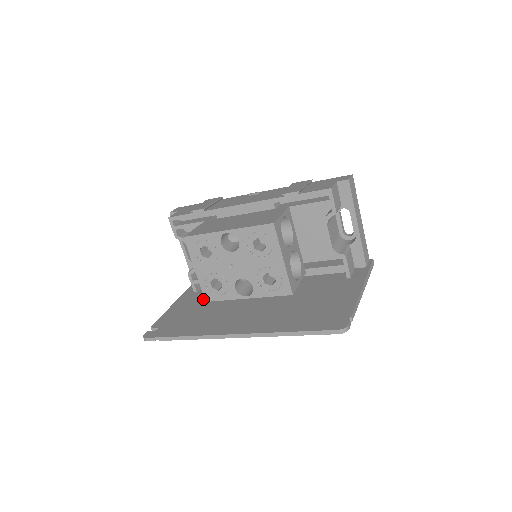
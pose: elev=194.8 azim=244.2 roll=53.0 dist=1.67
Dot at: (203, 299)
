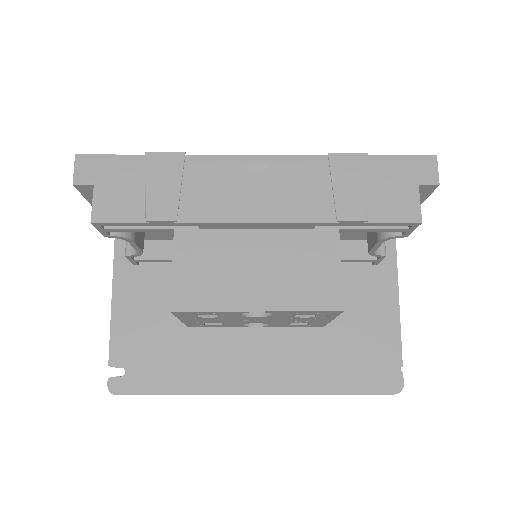
Dot at: (163, 291)
